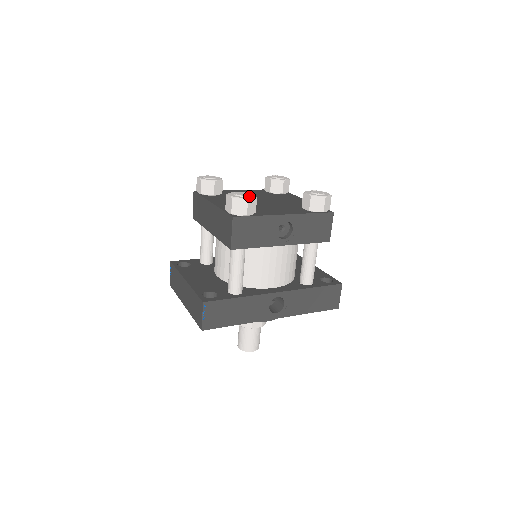
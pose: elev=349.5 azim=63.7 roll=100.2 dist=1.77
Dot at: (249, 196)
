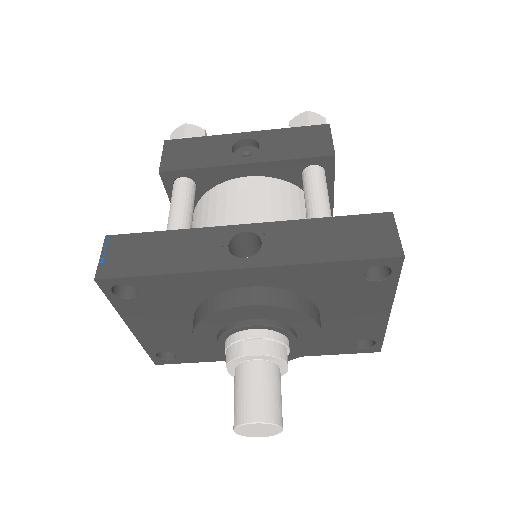
Dot at: occluded
